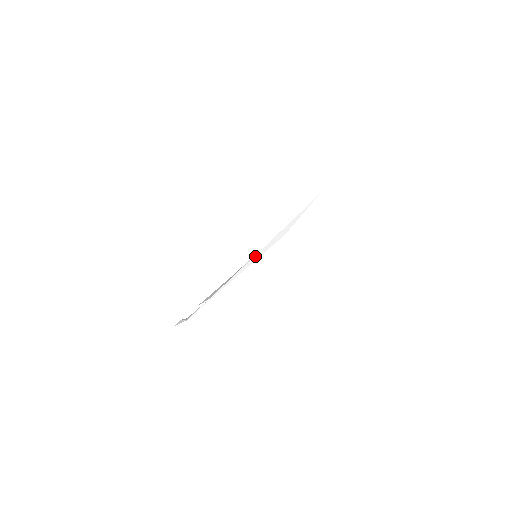
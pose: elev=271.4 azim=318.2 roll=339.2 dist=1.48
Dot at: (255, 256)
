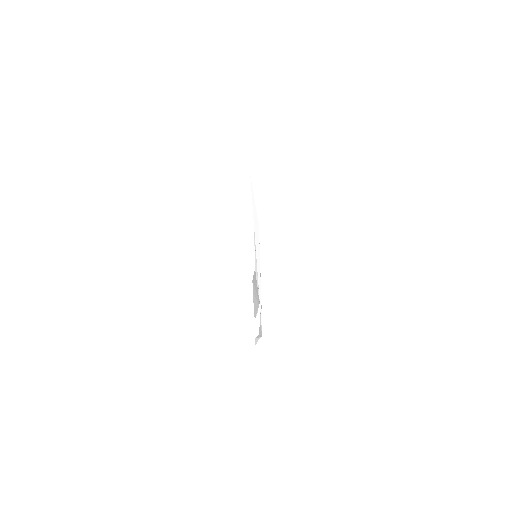
Dot at: (257, 257)
